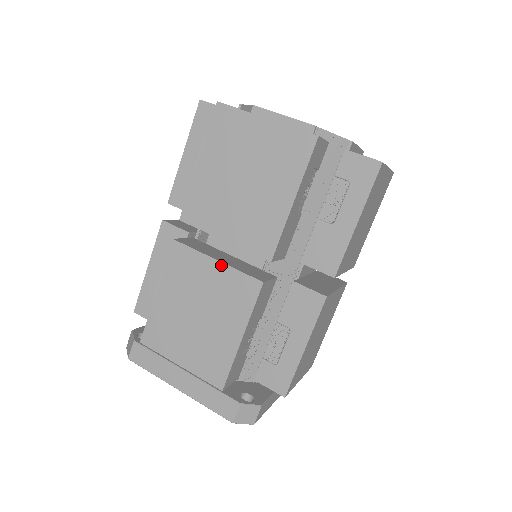
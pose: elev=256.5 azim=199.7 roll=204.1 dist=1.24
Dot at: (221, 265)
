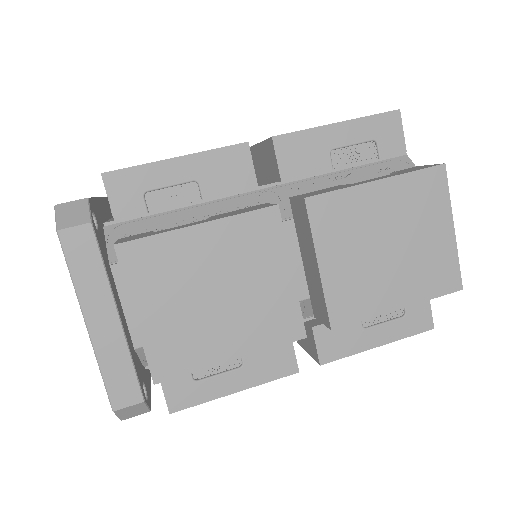
Dot at: occluded
